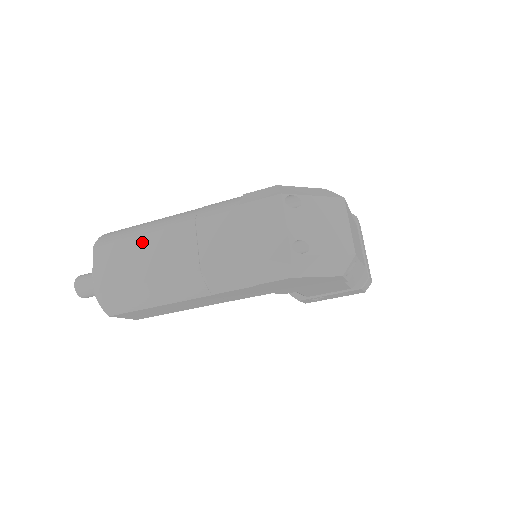
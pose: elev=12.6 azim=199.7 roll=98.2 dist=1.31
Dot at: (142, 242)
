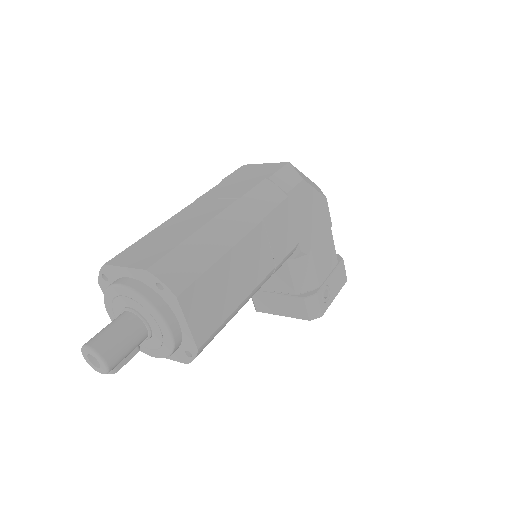
Dot at: (161, 228)
